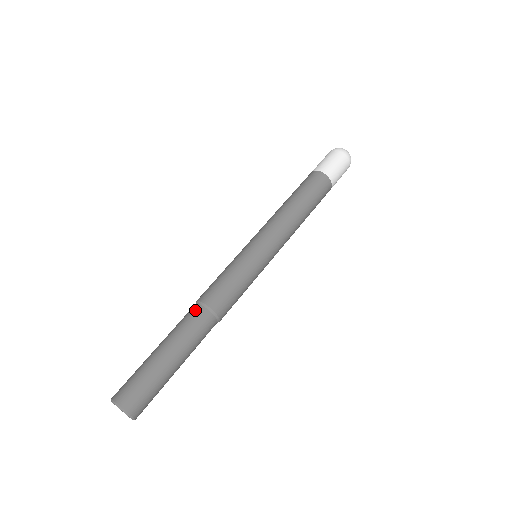
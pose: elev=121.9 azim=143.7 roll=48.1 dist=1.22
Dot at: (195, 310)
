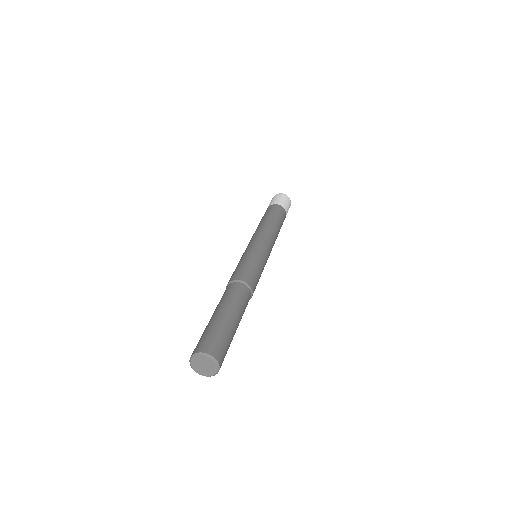
Dot at: (236, 285)
